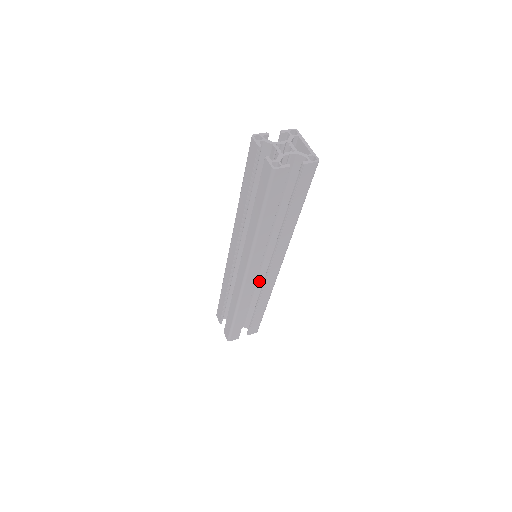
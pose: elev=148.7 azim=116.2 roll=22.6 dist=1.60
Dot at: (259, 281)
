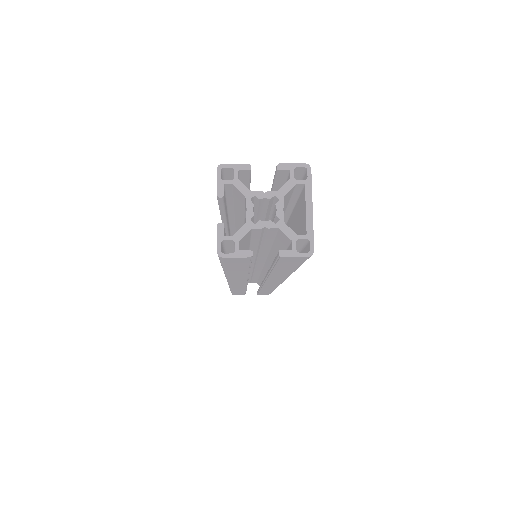
Dot at: (262, 273)
